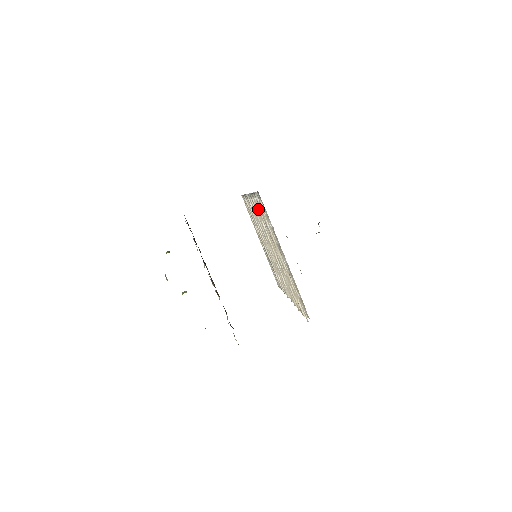
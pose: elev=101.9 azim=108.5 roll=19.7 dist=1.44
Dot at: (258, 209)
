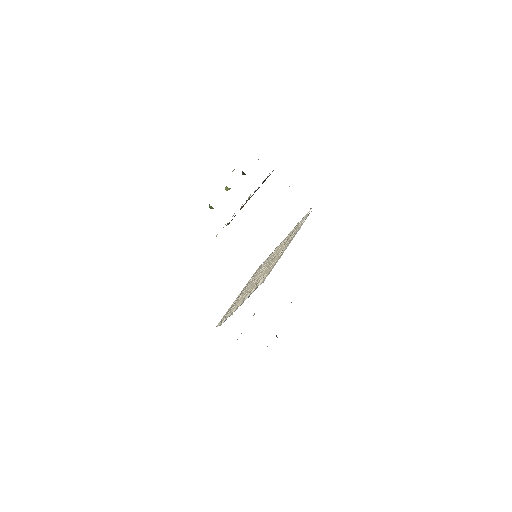
Dot at: occluded
